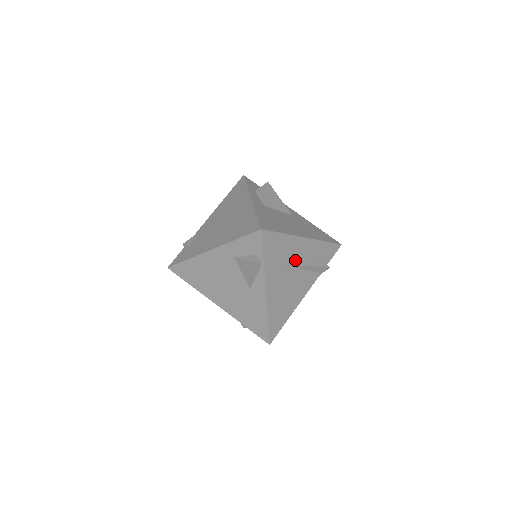
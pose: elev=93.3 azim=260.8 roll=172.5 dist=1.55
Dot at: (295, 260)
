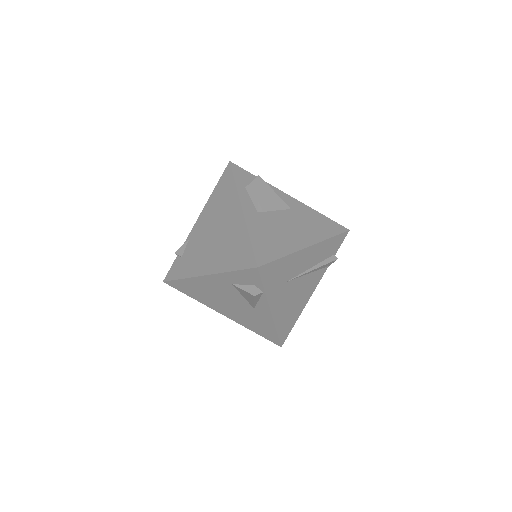
Dot at: (299, 271)
